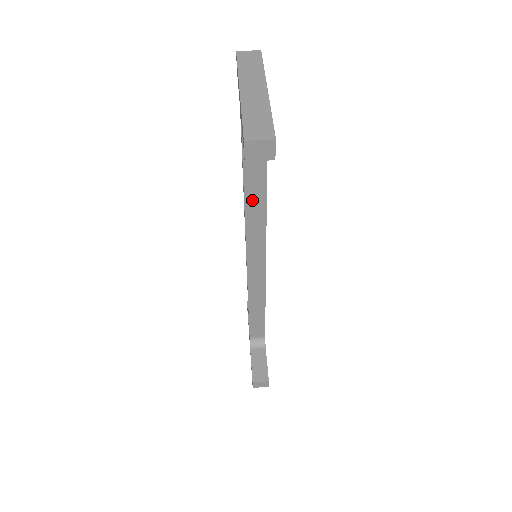
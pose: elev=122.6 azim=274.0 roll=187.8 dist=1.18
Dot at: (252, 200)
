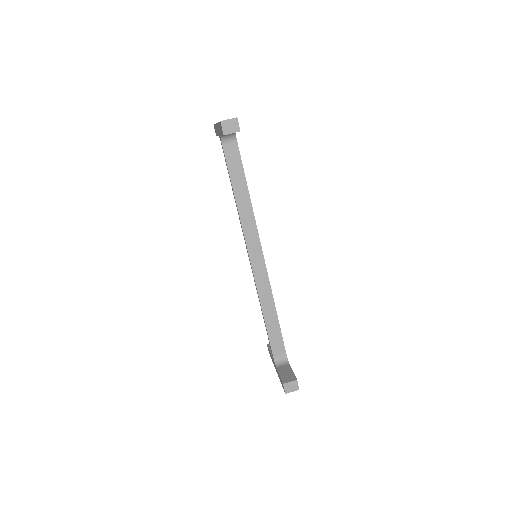
Dot at: (241, 200)
